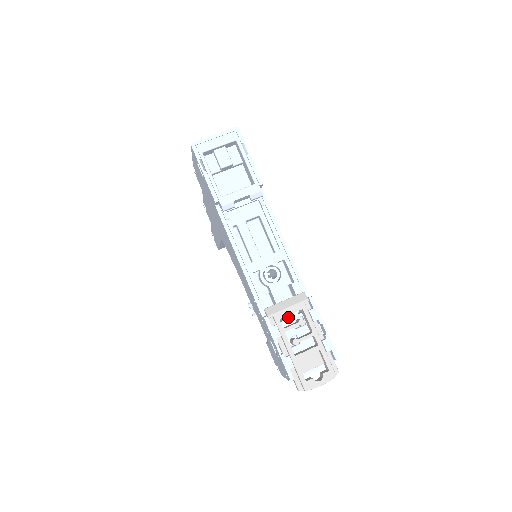
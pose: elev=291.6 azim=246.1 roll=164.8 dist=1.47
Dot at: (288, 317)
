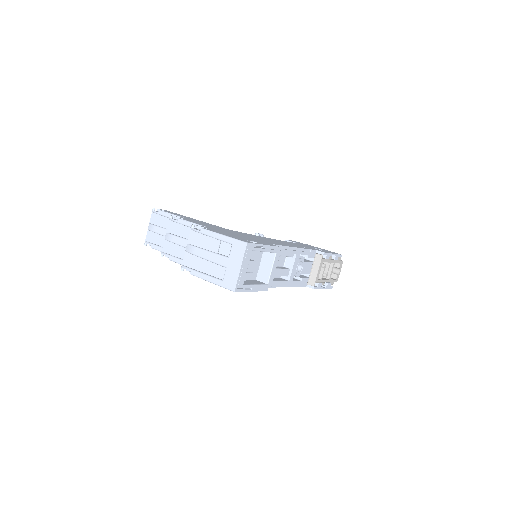
Dot at: occluded
